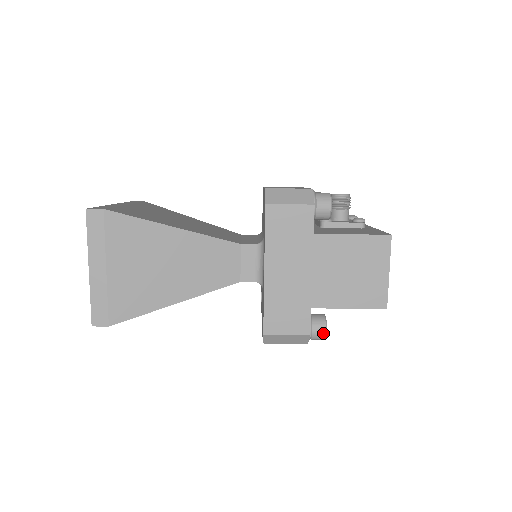
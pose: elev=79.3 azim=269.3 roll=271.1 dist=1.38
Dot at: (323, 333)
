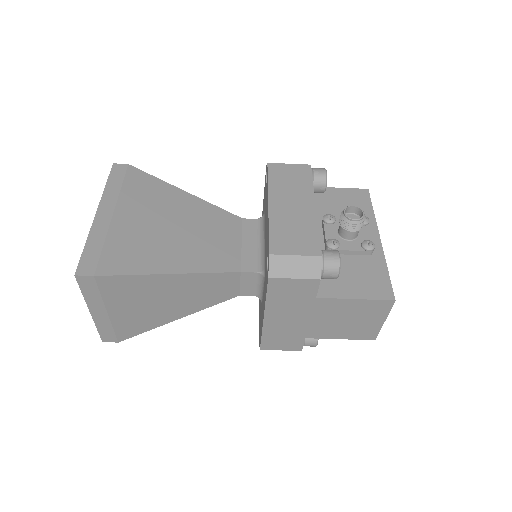
Dot at: (314, 346)
